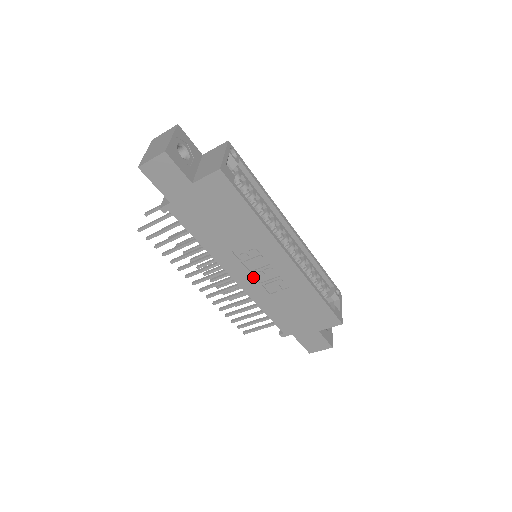
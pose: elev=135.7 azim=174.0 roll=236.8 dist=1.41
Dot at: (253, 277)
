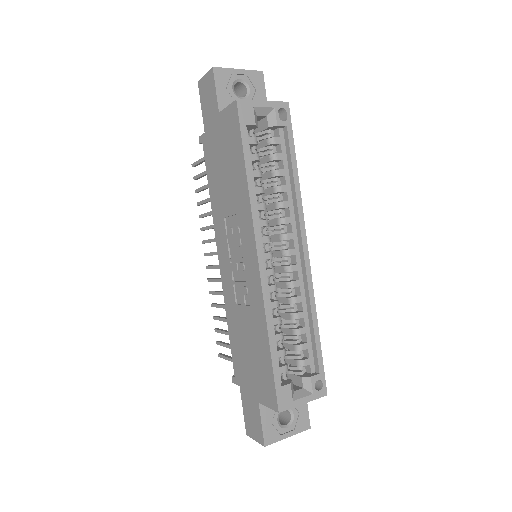
Dot at: (230, 268)
